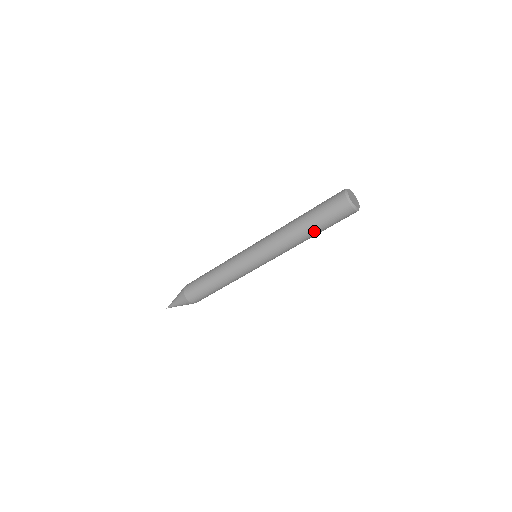
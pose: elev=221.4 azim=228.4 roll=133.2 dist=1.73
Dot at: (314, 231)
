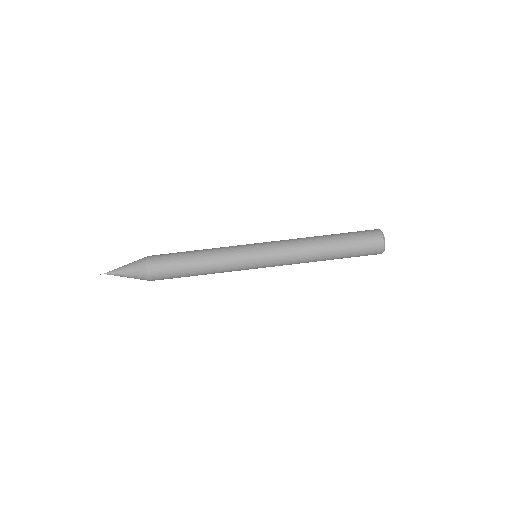
Dot at: (335, 243)
